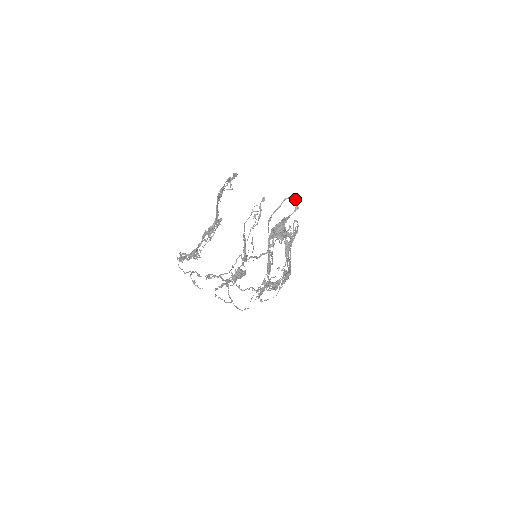
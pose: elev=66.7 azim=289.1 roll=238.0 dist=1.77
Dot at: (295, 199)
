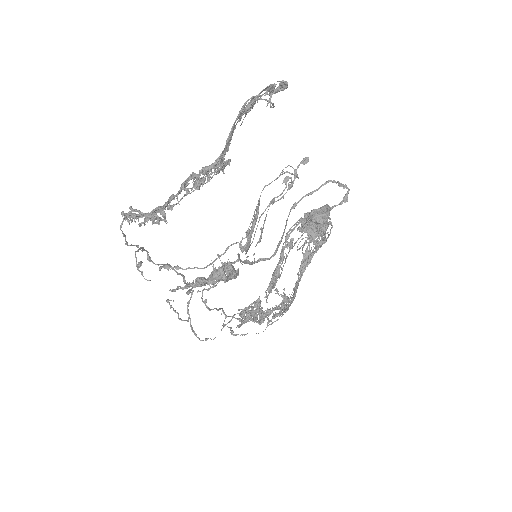
Dot at: (346, 185)
